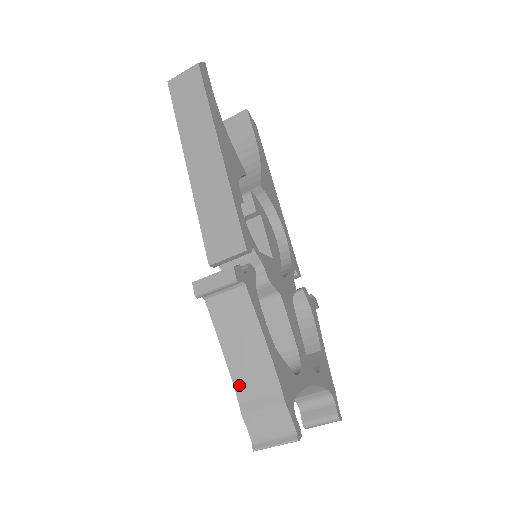
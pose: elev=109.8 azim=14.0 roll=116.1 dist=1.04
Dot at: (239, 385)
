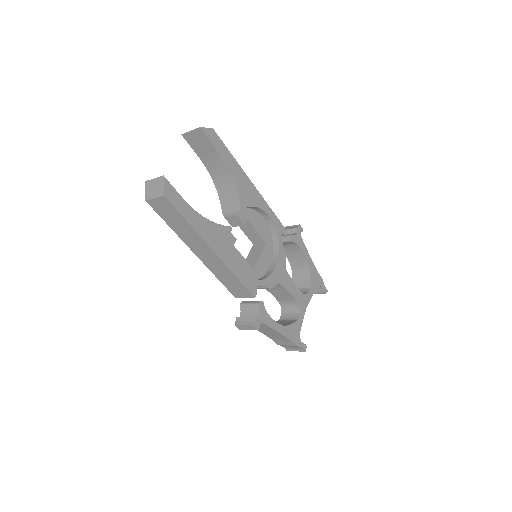
Dot at: (272, 339)
